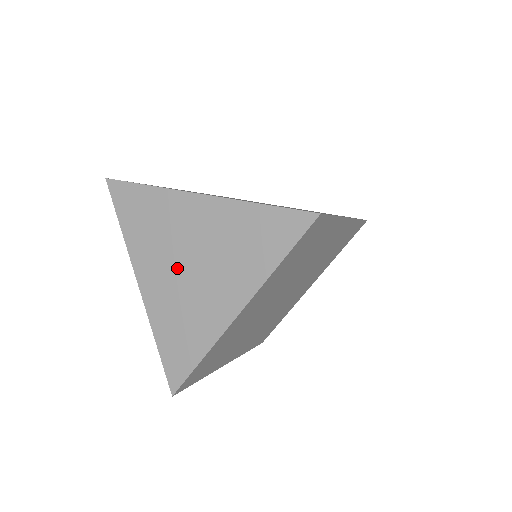
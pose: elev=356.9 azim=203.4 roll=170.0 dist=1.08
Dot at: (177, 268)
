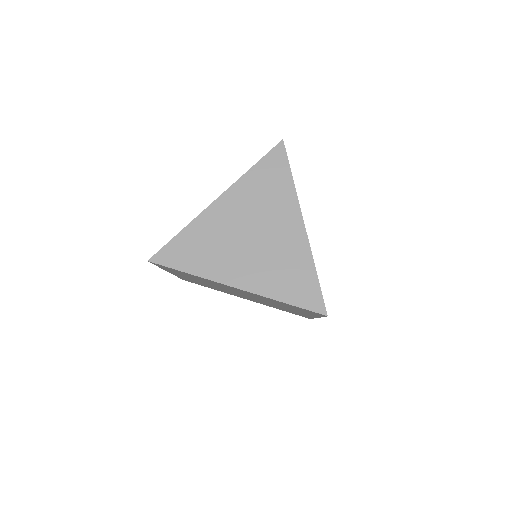
Dot at: (247, 249)
